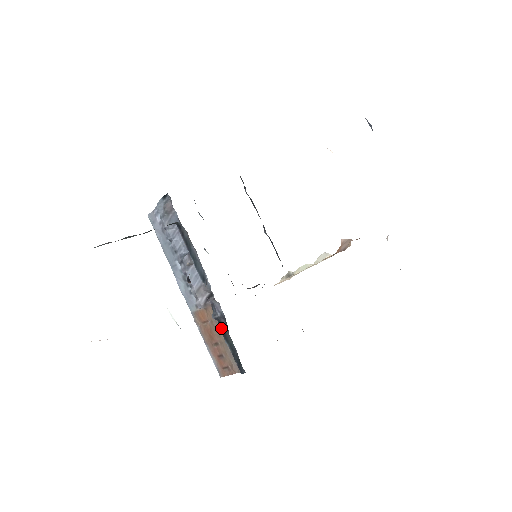
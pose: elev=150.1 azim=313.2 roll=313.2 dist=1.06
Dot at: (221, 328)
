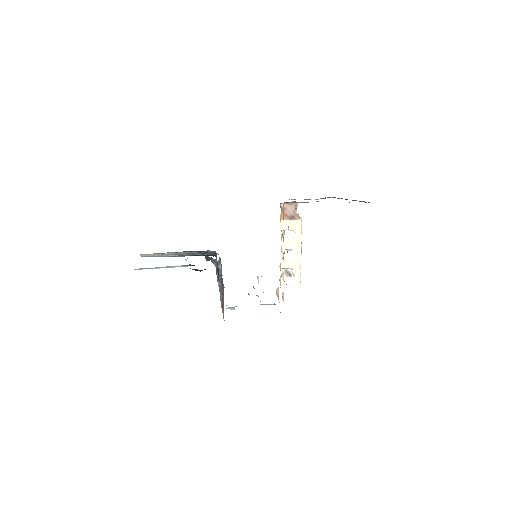
Dot at: occluded
